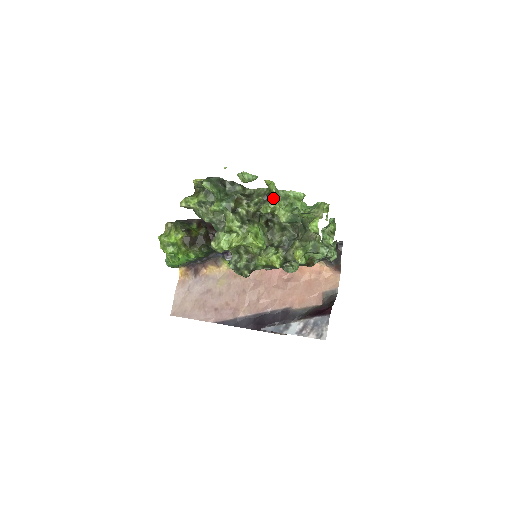
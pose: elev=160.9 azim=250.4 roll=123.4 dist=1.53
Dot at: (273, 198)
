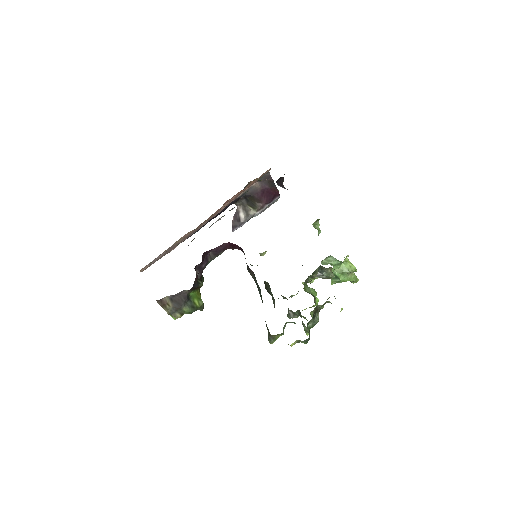
Dot at: occluded
